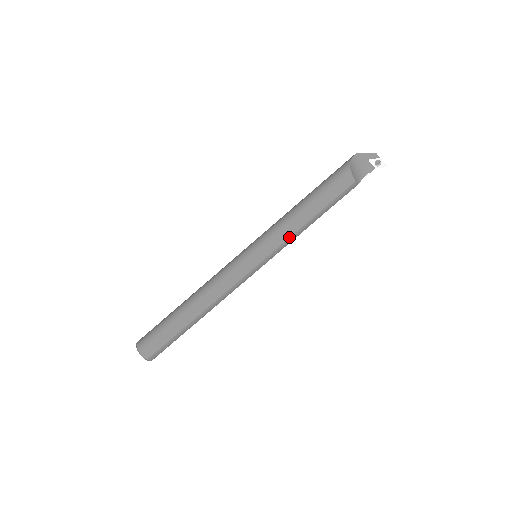
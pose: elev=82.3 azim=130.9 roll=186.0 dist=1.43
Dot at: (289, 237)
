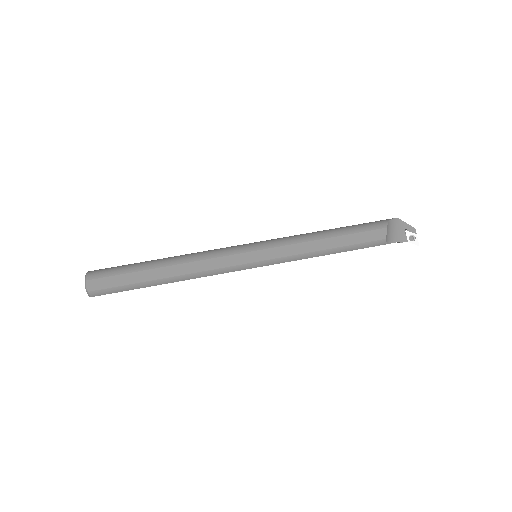
Dot at: (298, 254)
